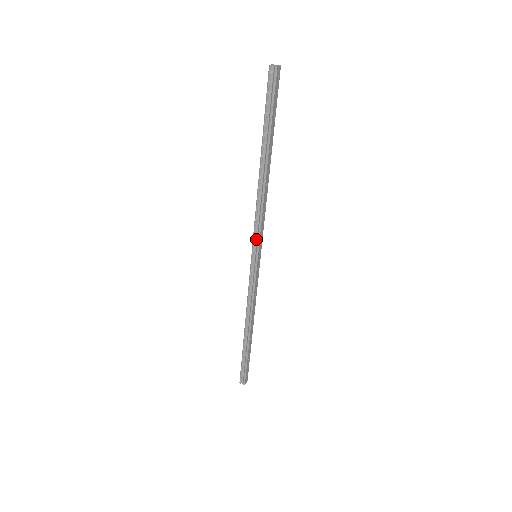
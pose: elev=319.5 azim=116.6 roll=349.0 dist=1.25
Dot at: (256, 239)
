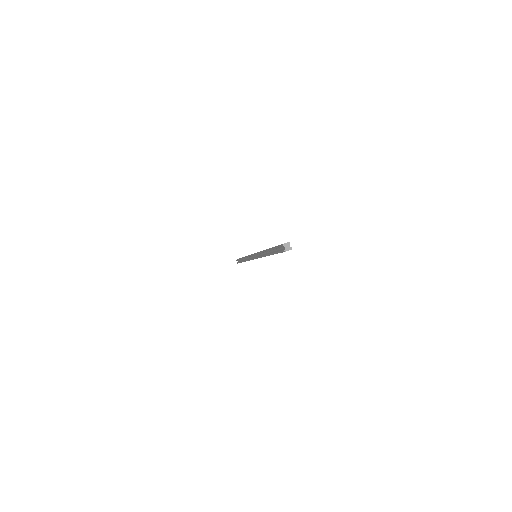
Dot at: (257, 255)
